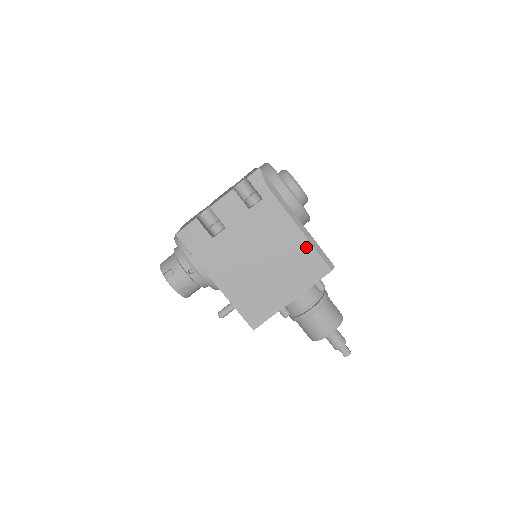
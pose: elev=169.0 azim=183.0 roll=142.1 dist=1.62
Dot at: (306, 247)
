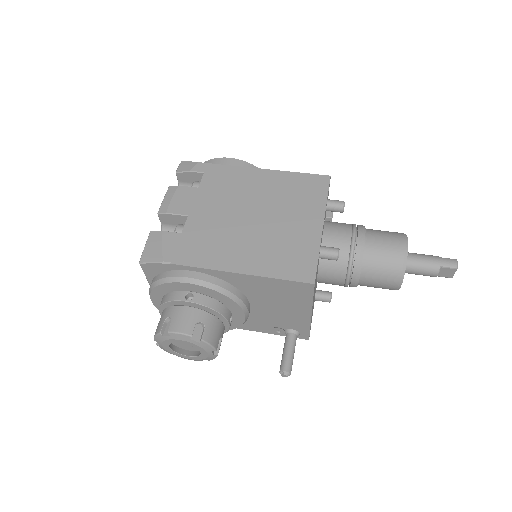
Dot at: (284, 177)
